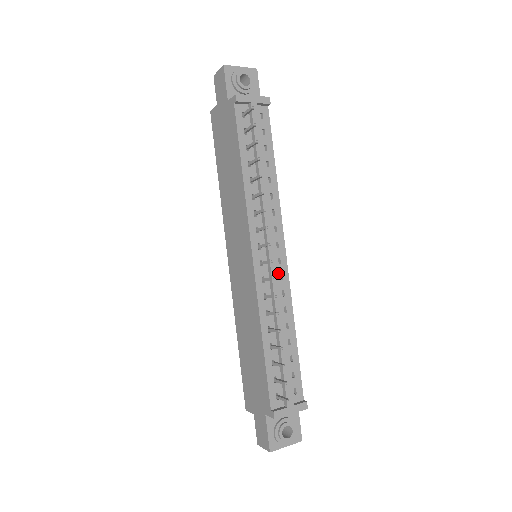
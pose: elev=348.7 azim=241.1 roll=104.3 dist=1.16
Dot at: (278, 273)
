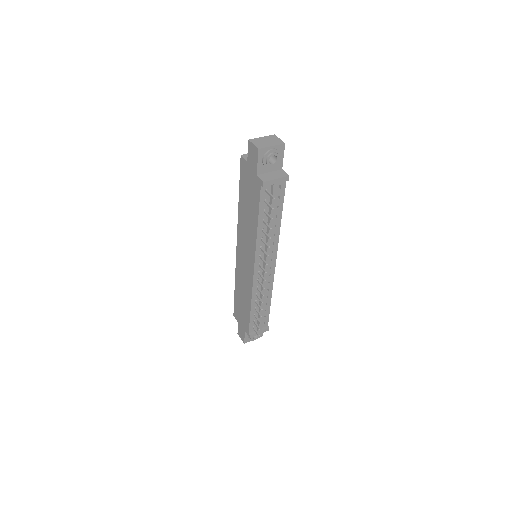
Dot at: (268, 274)
